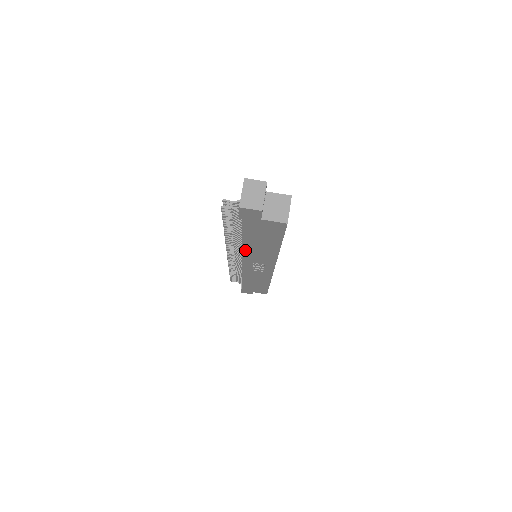
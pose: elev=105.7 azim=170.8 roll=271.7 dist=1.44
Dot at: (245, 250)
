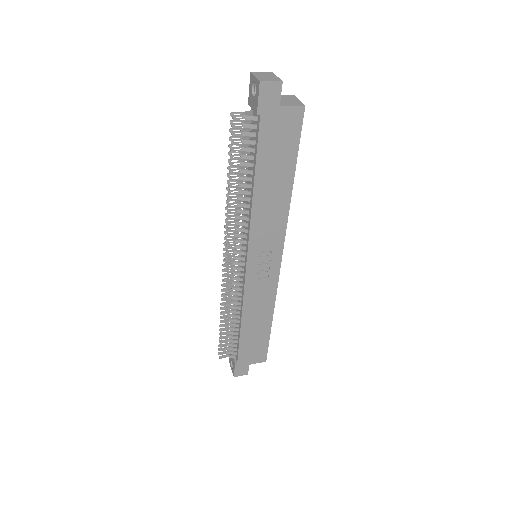
Dot at: (254, 213)
